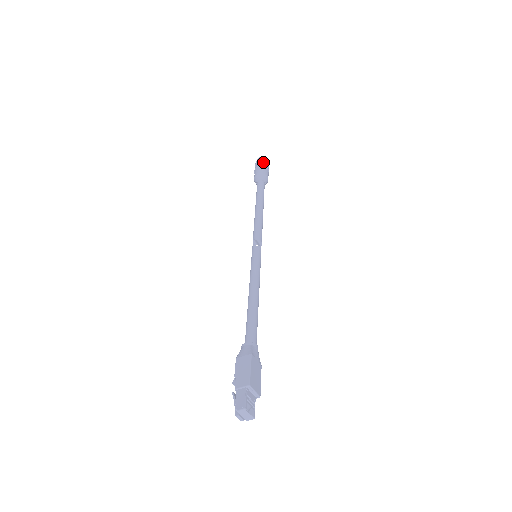
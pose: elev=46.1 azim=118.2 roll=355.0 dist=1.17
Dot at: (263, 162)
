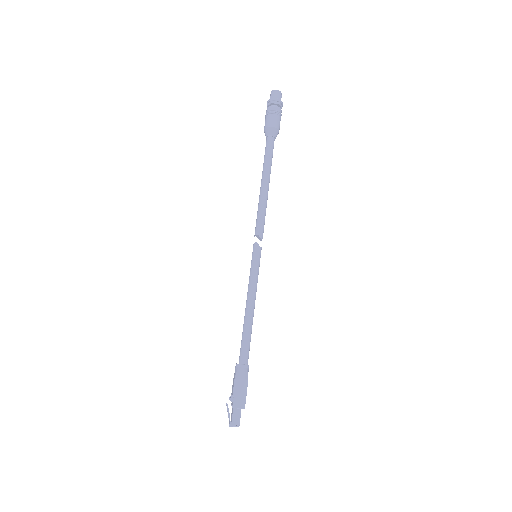
Dot at: (280, 105)
